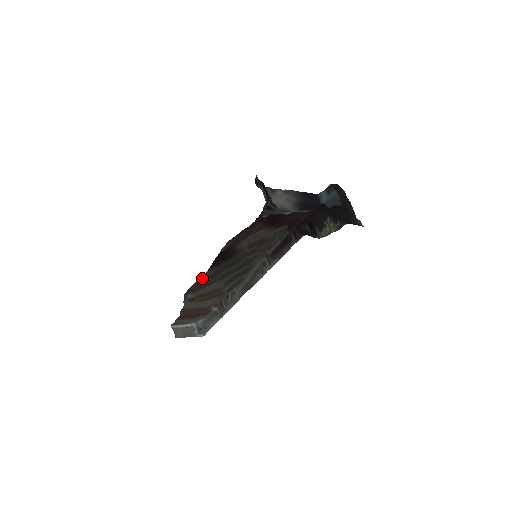
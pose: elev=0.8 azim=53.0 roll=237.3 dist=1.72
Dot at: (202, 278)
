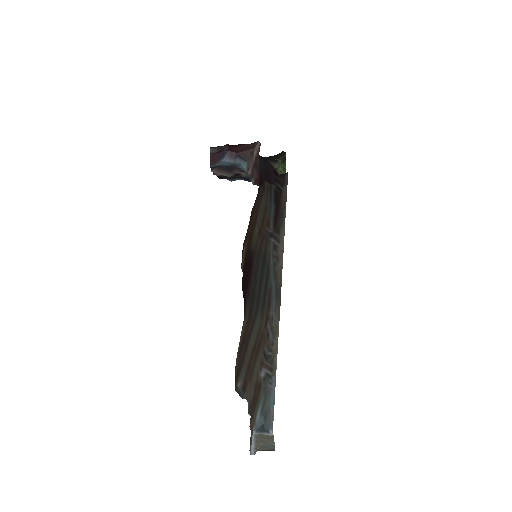
Dot at: (242, 334)
